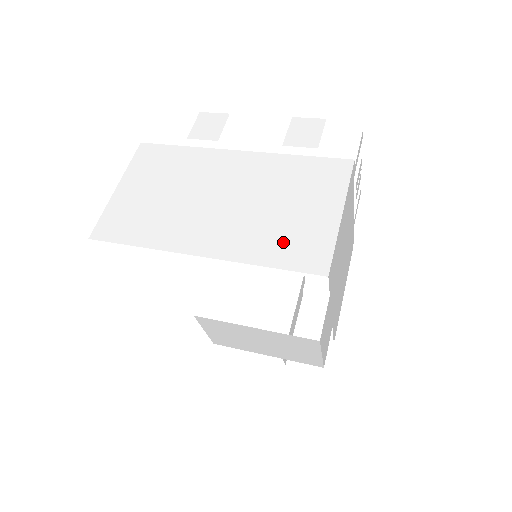
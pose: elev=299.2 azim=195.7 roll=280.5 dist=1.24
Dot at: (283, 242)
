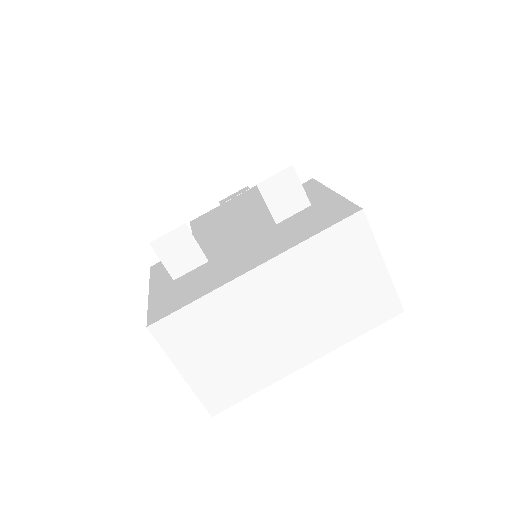
Dot at: (359, 313)
